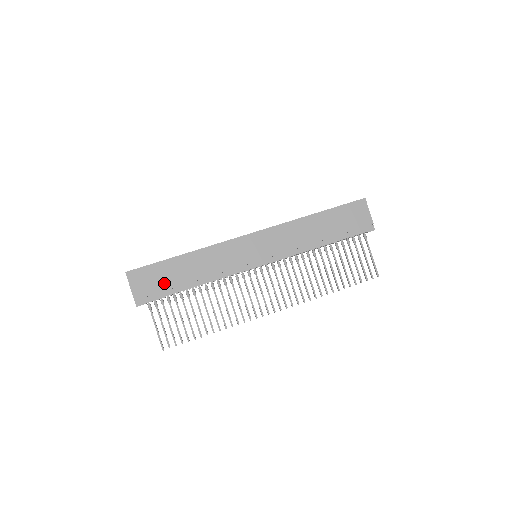
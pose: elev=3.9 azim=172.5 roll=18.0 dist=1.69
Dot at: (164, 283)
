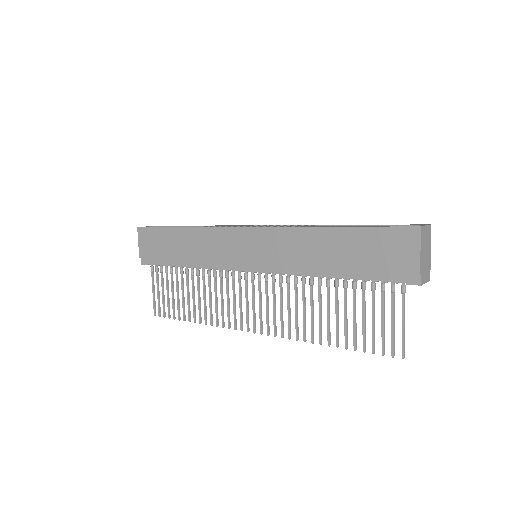
Dot at: (162, 251)
